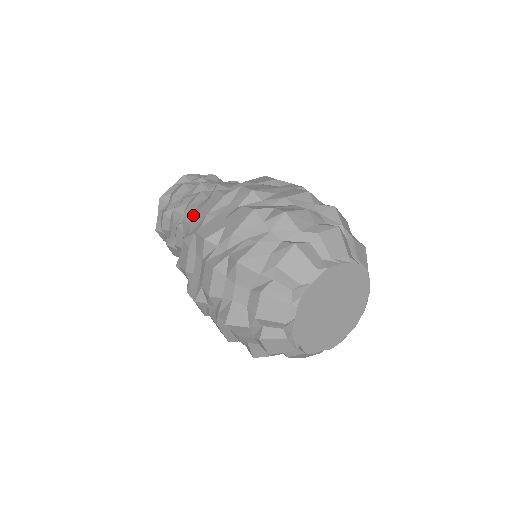
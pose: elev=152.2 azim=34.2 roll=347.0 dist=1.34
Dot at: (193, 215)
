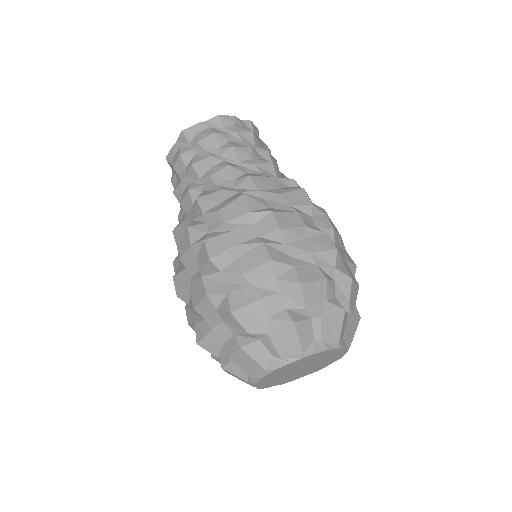
Dot at: (178, 235)
